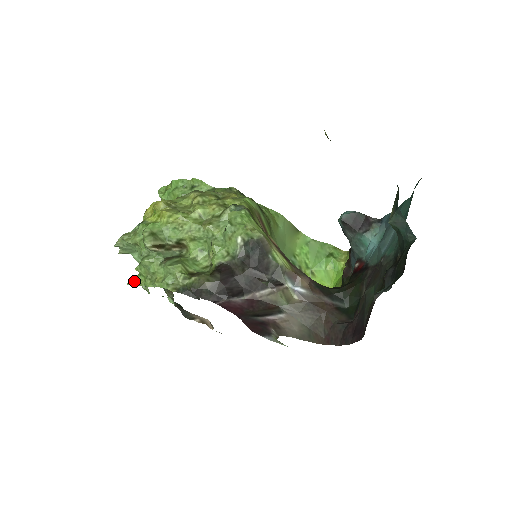
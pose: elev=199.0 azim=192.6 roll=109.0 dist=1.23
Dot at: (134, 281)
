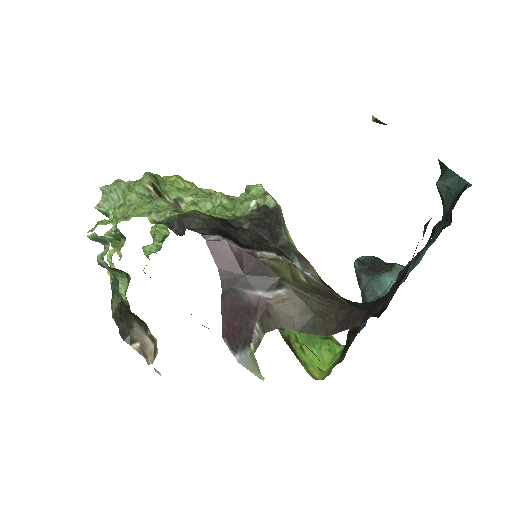
Dot at: (101, 222)
